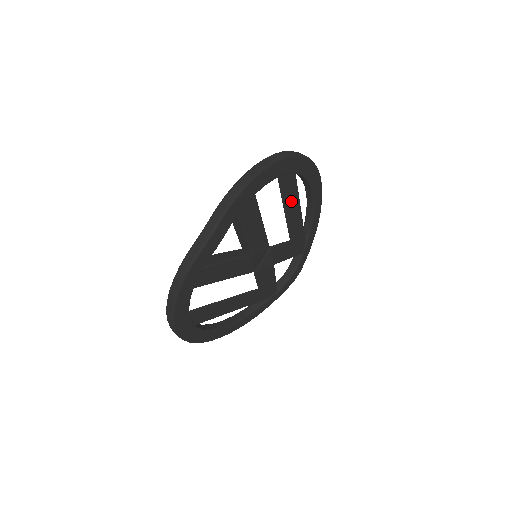
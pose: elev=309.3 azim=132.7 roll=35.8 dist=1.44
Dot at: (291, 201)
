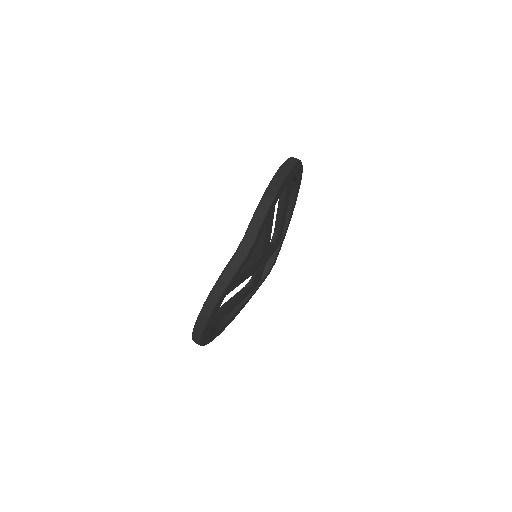
Dot at: (286, 202)
